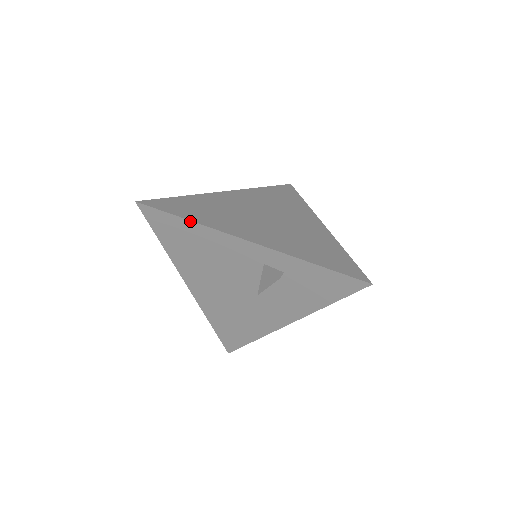
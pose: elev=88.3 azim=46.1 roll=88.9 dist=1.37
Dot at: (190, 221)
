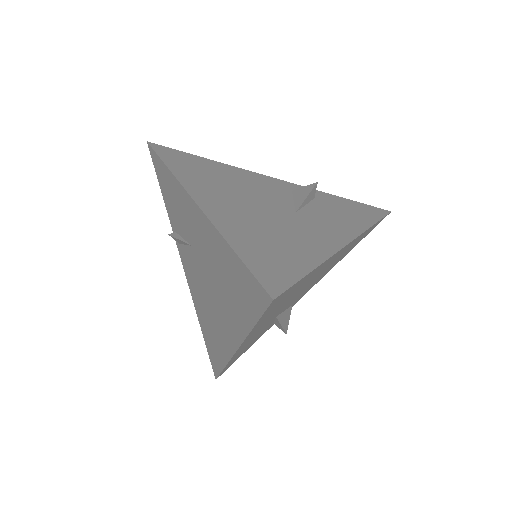
Dot at: (209, 159)
